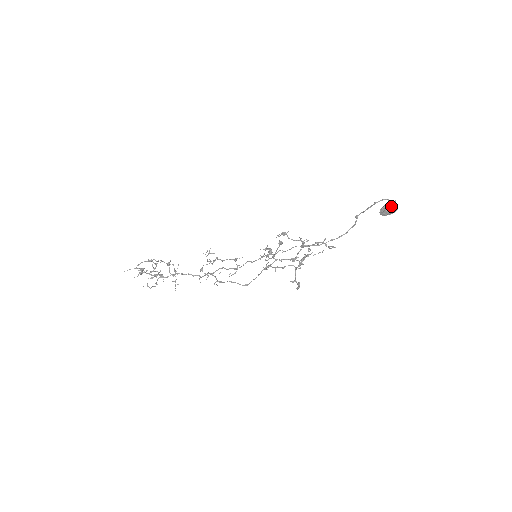
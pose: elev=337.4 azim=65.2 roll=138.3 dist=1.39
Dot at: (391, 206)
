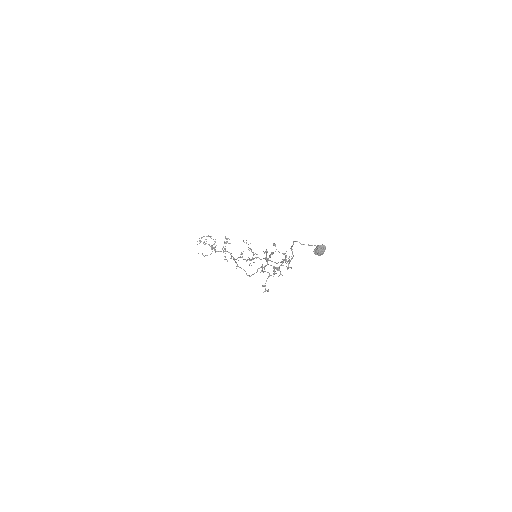
Dot at: (316, 248)
